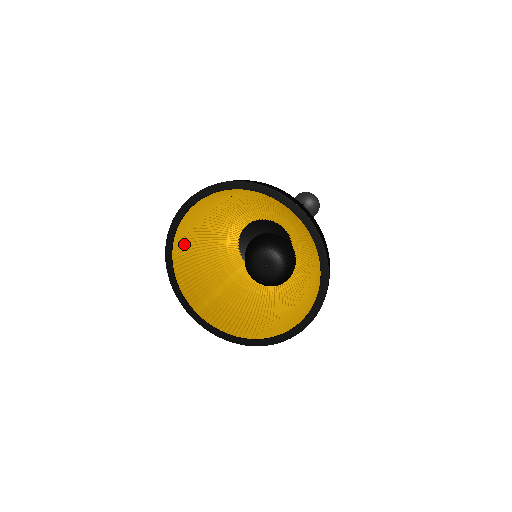
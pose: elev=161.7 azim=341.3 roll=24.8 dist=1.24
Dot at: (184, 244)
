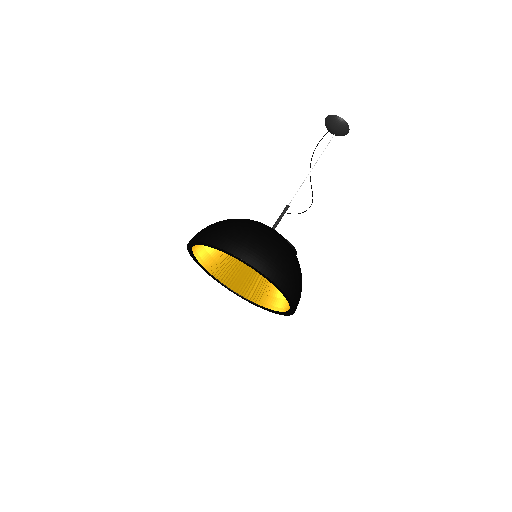
Dot at: (218, 259)
